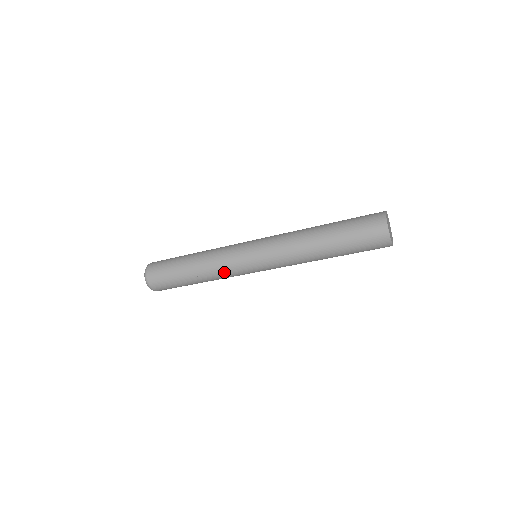
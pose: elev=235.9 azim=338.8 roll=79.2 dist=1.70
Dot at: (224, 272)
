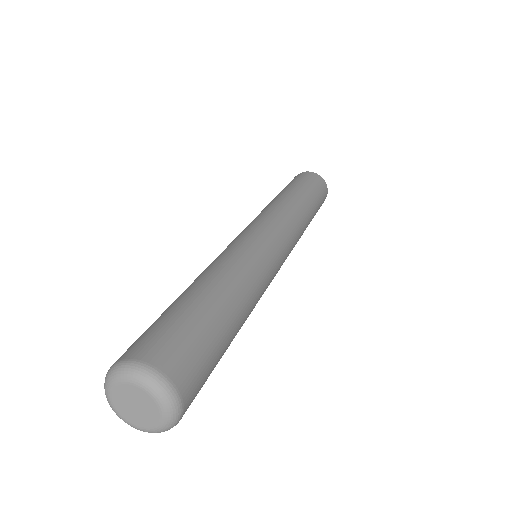
Dot at: (247, 260)
